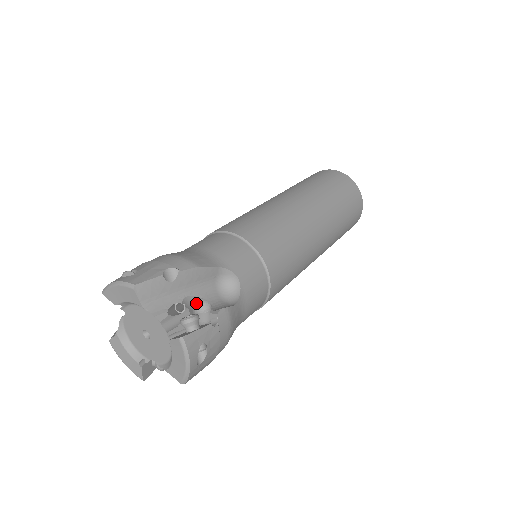
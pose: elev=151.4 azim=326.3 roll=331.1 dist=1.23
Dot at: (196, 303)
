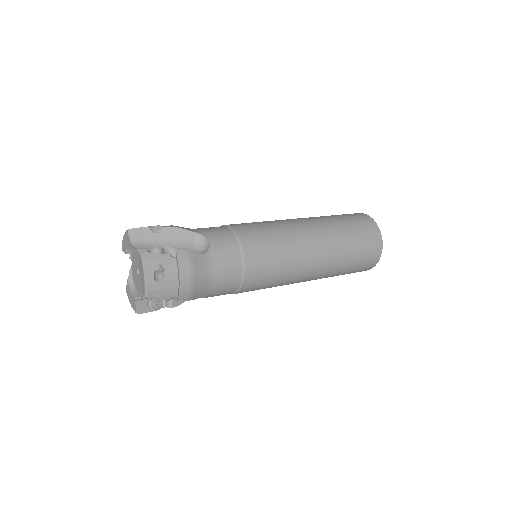
Dot at: occluded
